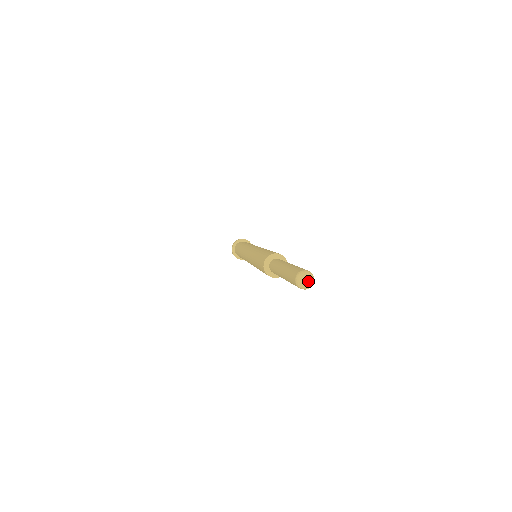
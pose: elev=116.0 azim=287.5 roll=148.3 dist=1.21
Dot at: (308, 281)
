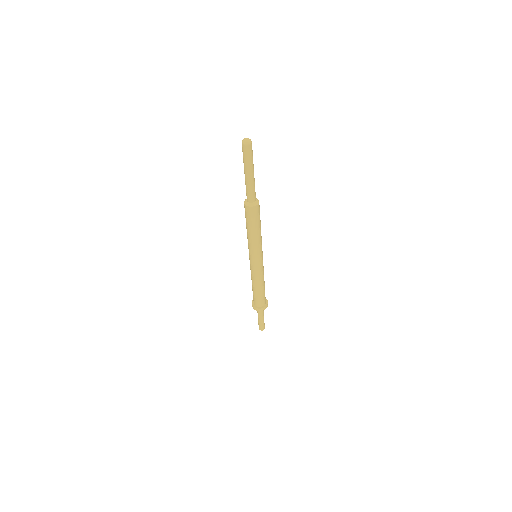
Dot at: (247, 139)
